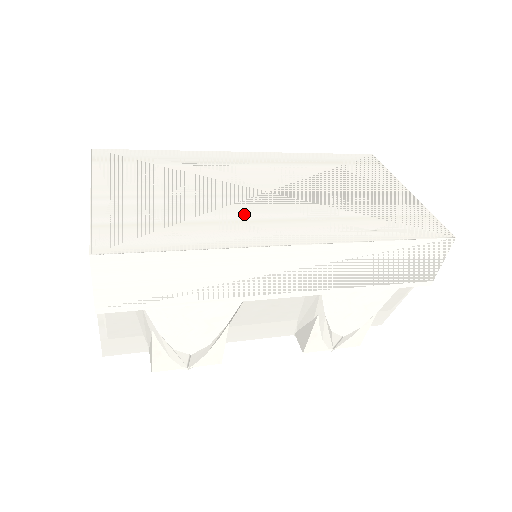
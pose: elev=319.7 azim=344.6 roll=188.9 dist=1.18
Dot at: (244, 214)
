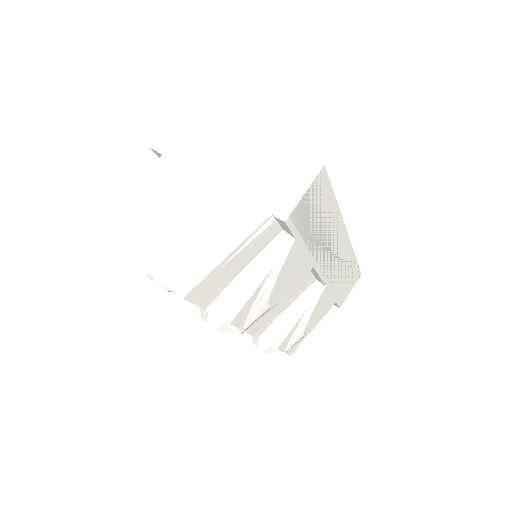
Dot at: occluded
